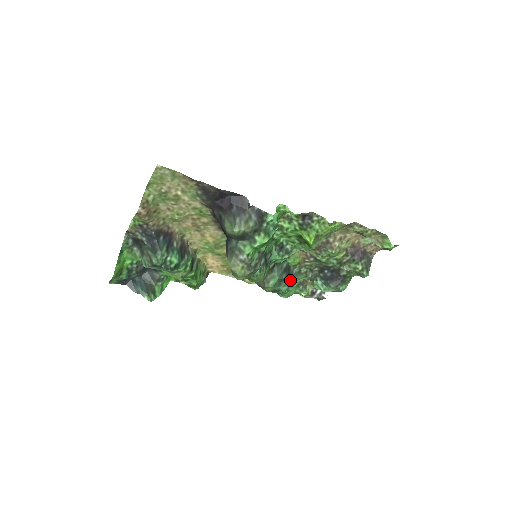
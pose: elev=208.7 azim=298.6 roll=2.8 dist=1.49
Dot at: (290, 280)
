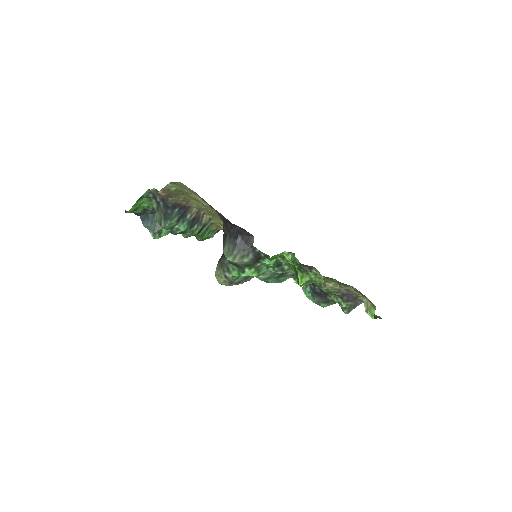
Dot at: (282, 278)
